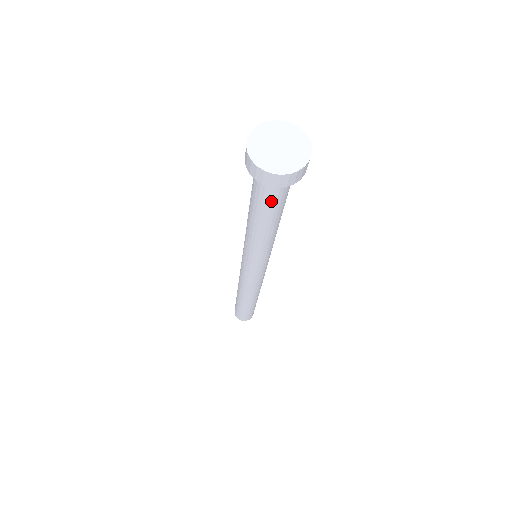
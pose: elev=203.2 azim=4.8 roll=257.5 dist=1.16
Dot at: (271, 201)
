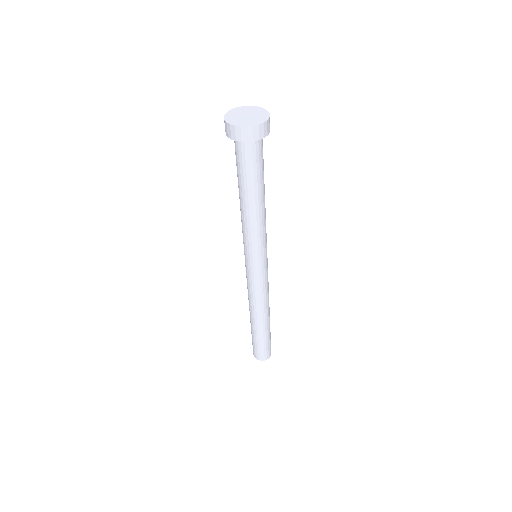
Dot at: (242, 166)
